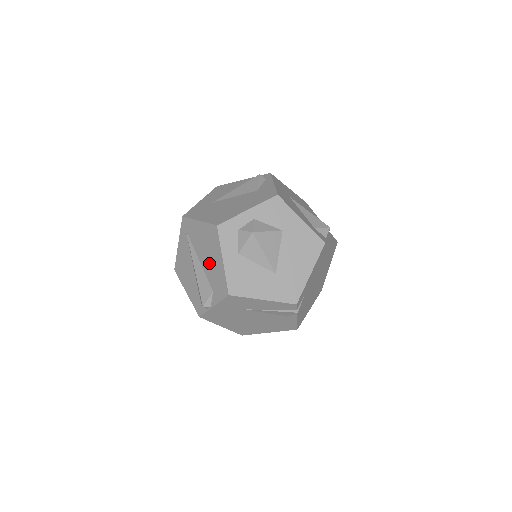
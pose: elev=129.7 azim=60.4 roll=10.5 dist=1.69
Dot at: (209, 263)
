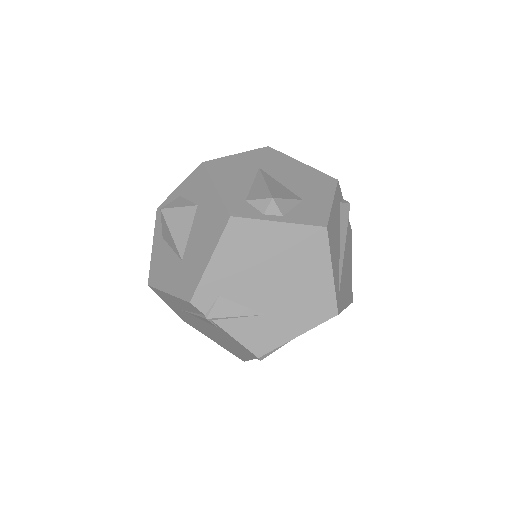
Dot at: occluded
